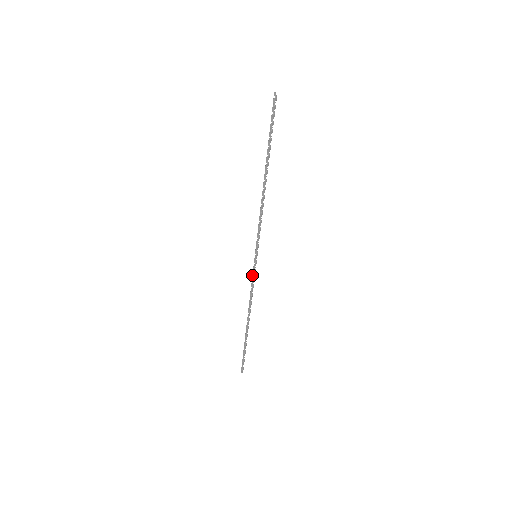
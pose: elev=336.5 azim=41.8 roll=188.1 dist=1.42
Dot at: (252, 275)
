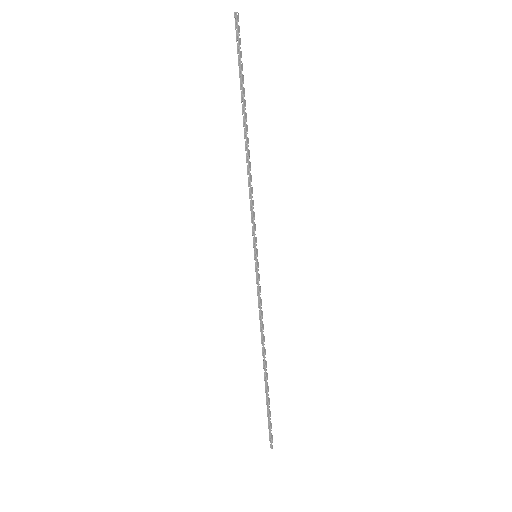
Dot at: occluded
